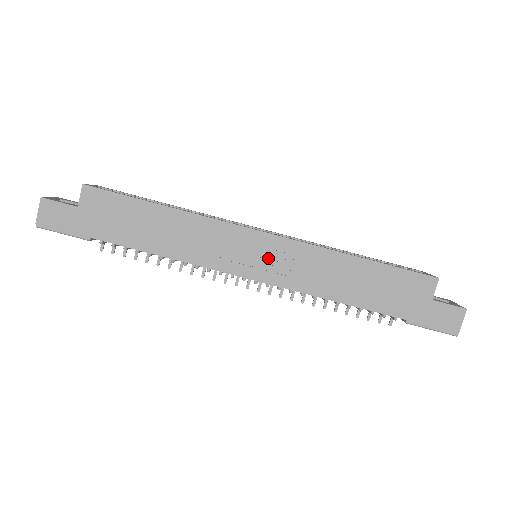
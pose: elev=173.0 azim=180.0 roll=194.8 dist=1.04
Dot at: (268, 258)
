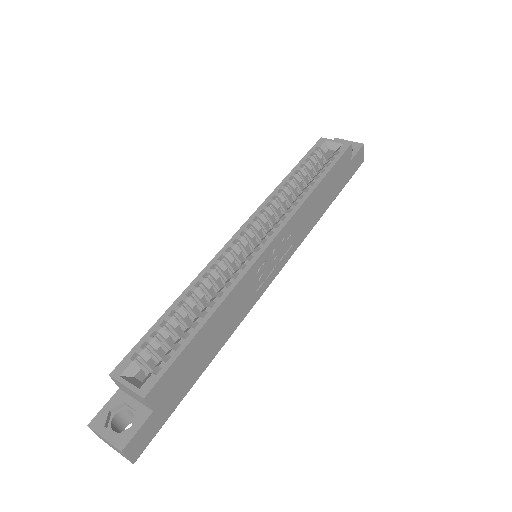
Dot at: (278, 253)
